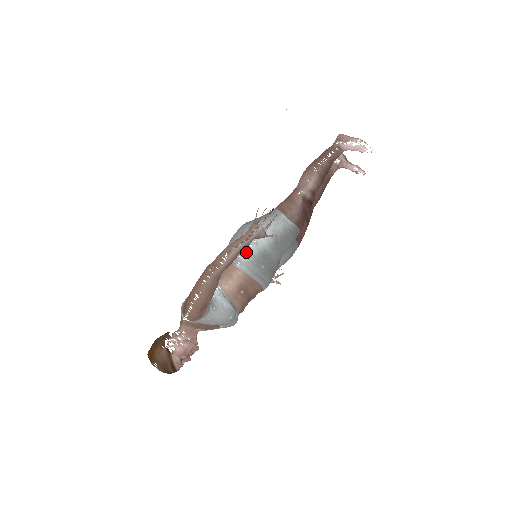
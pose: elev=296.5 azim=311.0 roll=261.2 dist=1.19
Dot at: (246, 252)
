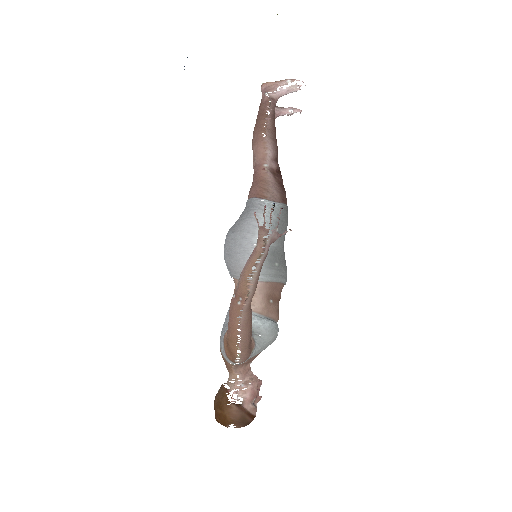
Dot at: occluded
